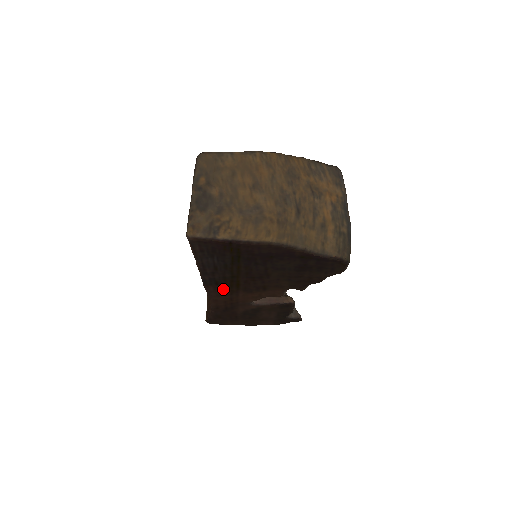
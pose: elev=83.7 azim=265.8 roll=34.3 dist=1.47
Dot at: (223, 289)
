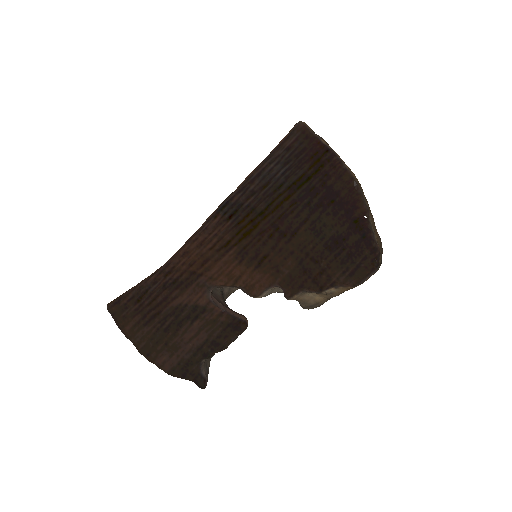
Dot at: (224, 233)
